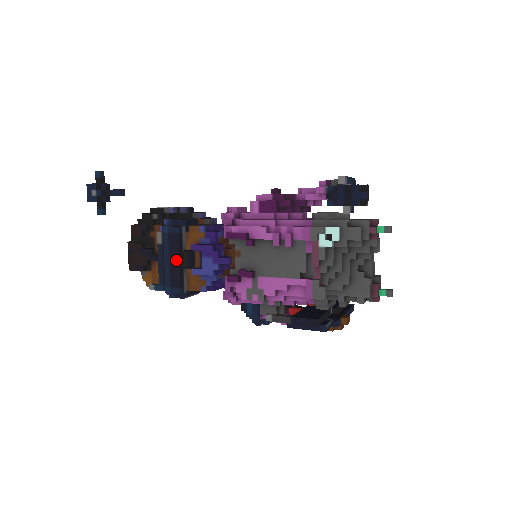
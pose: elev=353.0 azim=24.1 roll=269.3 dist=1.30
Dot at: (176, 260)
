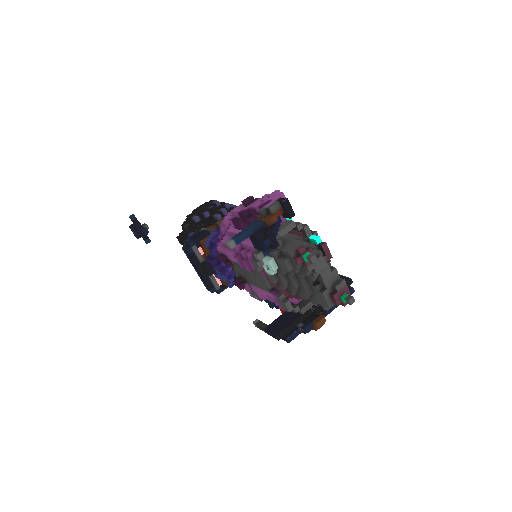
Dot at: (199, 271)
